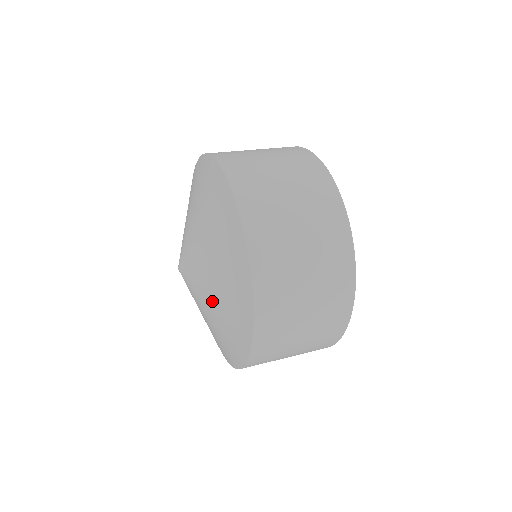
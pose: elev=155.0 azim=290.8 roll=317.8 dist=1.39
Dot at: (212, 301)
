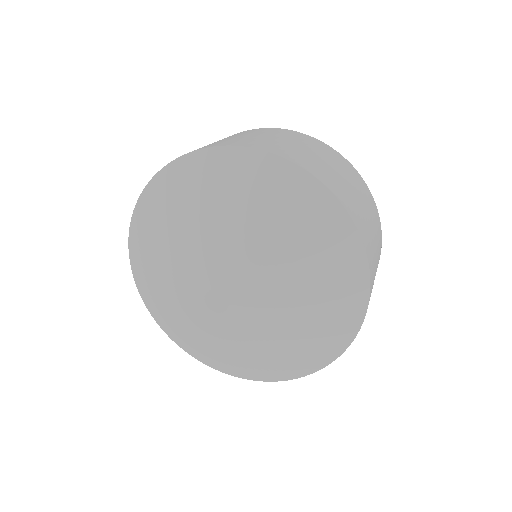
Dot at: (279, 253)
